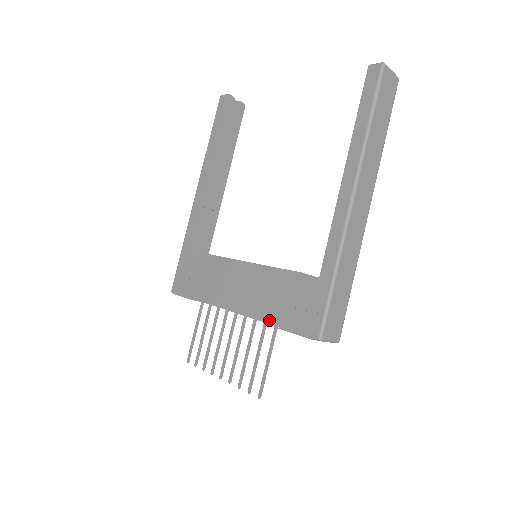
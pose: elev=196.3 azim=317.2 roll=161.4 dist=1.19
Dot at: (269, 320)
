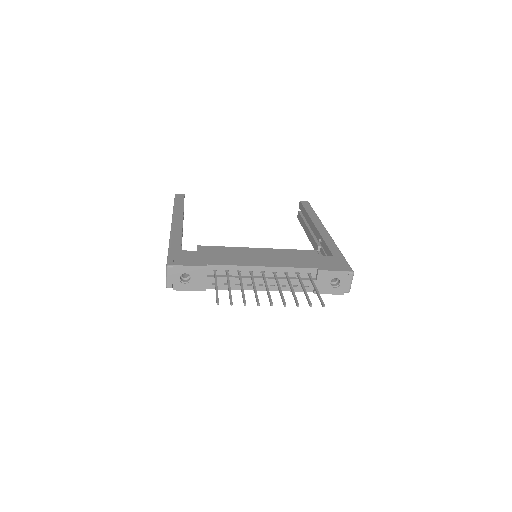
Dot at: (307, 267)
